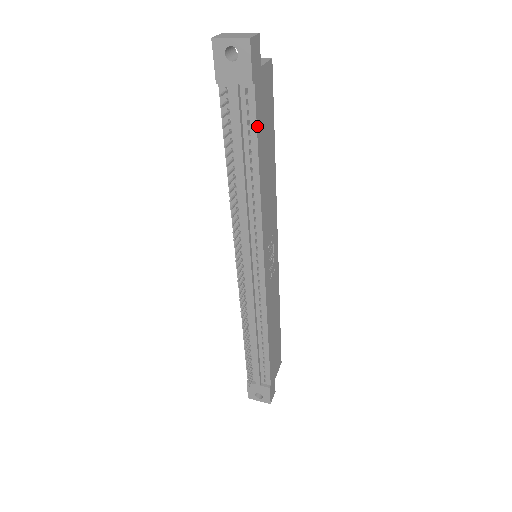
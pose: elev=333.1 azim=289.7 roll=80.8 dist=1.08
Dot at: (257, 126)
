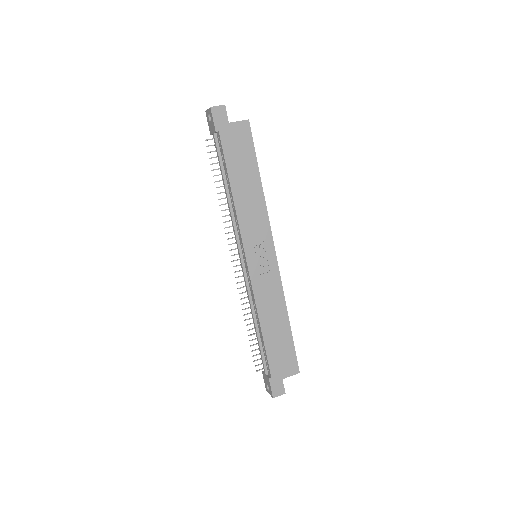
Dot at: (225, 156)
